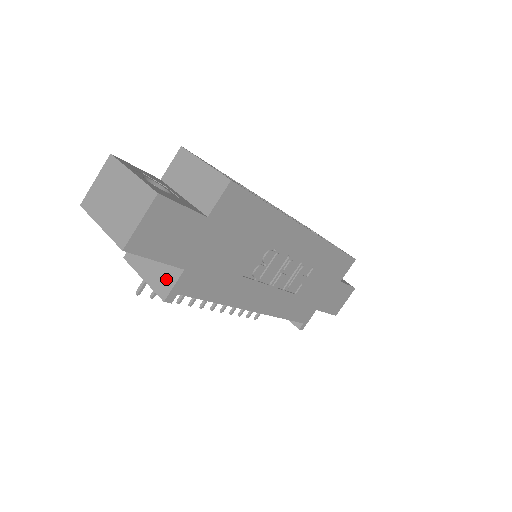
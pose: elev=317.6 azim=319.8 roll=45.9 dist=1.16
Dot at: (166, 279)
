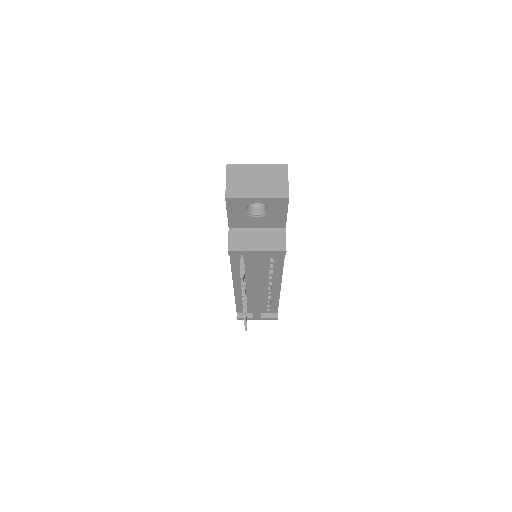
Dot at: (277, 240)
